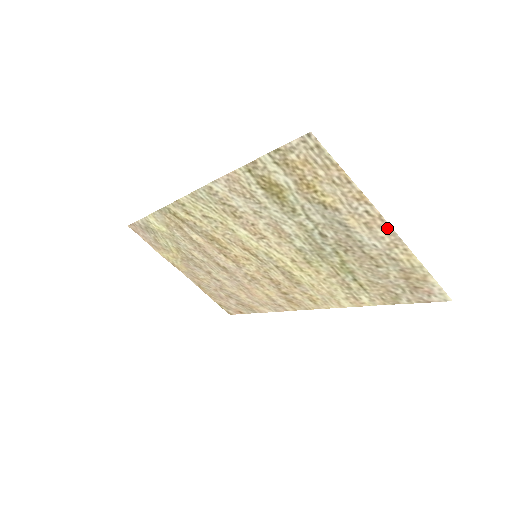
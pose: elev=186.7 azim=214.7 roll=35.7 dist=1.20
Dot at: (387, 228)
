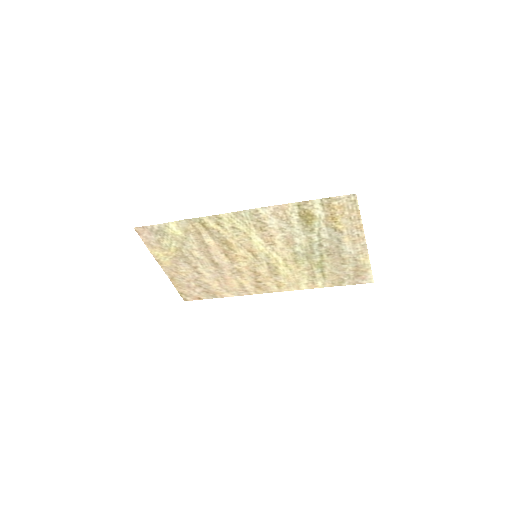
Dot at: (363, 244)
